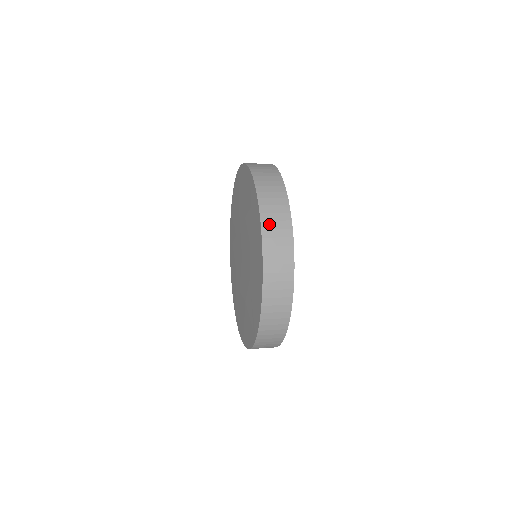
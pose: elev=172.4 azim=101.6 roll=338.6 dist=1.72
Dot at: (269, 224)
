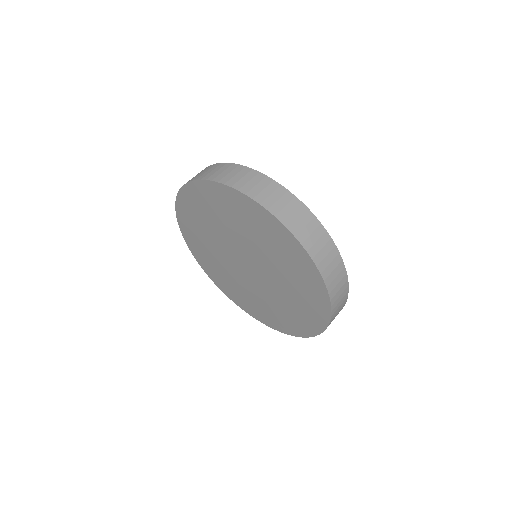
Dot at: (327, 271)
